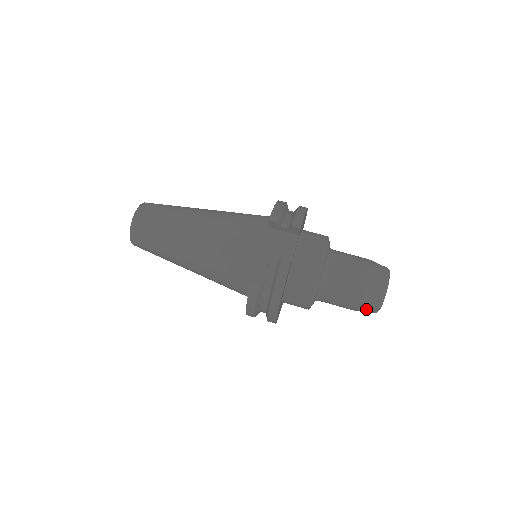
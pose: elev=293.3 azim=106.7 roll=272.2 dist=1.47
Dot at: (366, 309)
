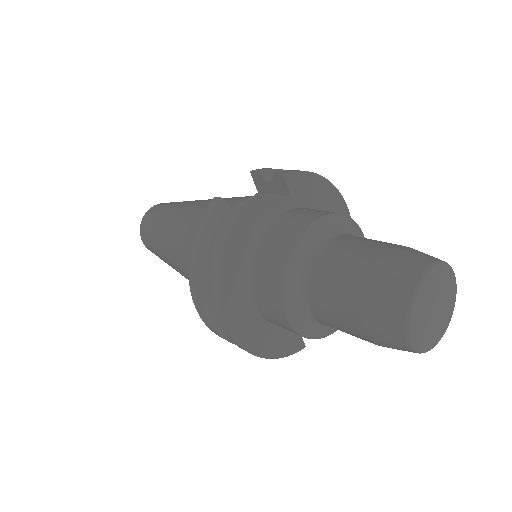
Dot at: (382, 326)
